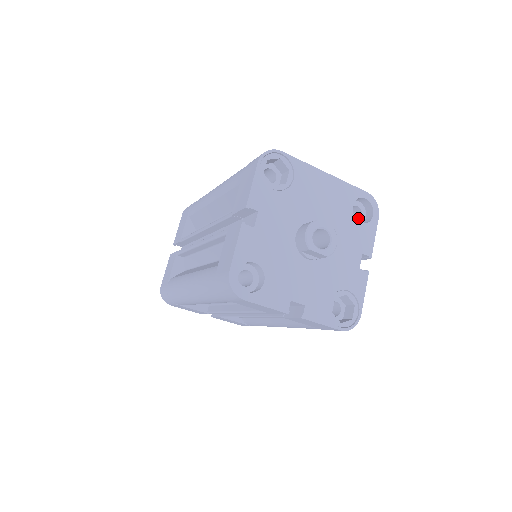
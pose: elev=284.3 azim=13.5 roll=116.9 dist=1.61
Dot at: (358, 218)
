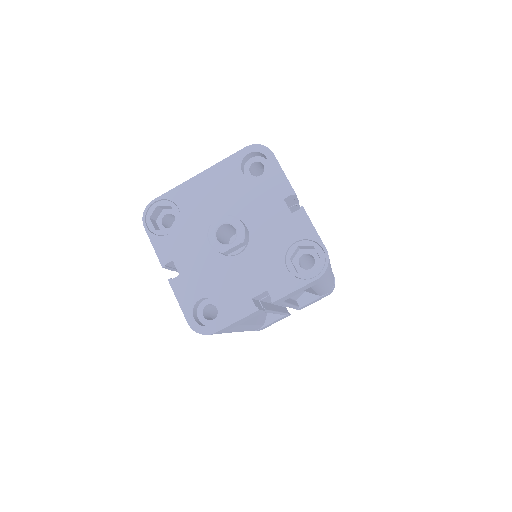
Dot at: (264, 169)
